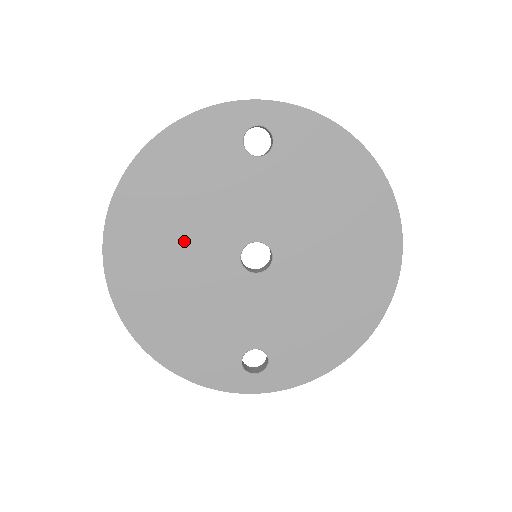
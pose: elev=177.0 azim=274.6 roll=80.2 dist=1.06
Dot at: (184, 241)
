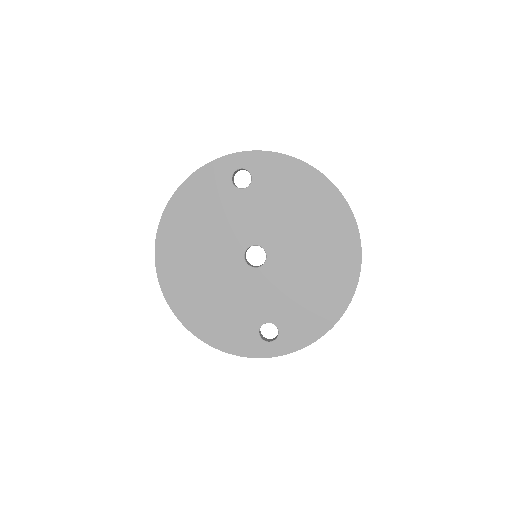
Dot at: (205, 253)
